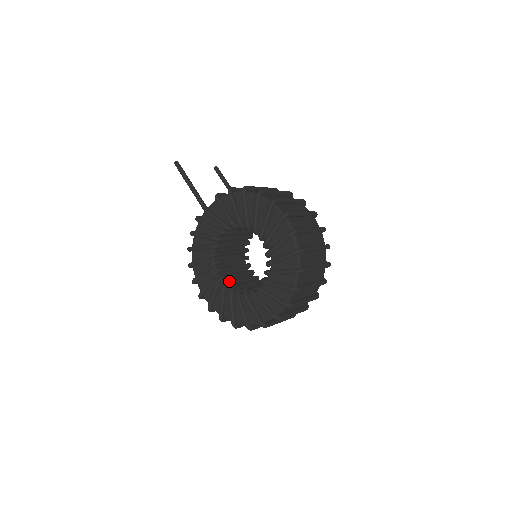
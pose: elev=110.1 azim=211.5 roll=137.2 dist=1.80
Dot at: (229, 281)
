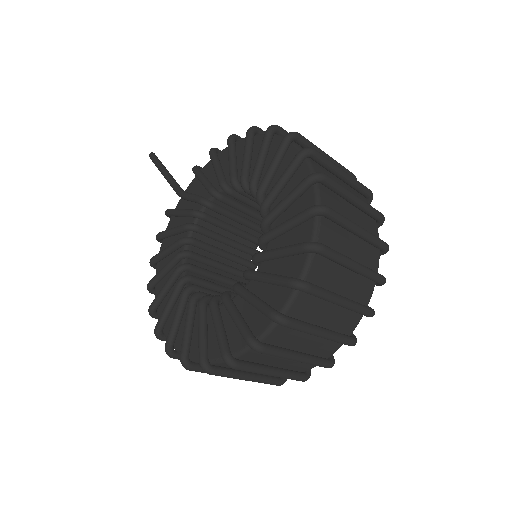
Dot at: occluded
